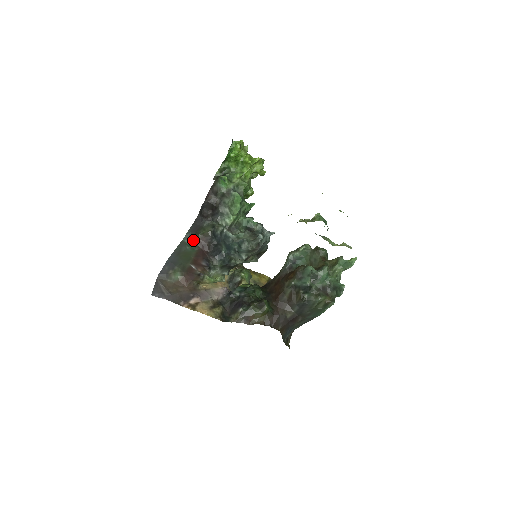
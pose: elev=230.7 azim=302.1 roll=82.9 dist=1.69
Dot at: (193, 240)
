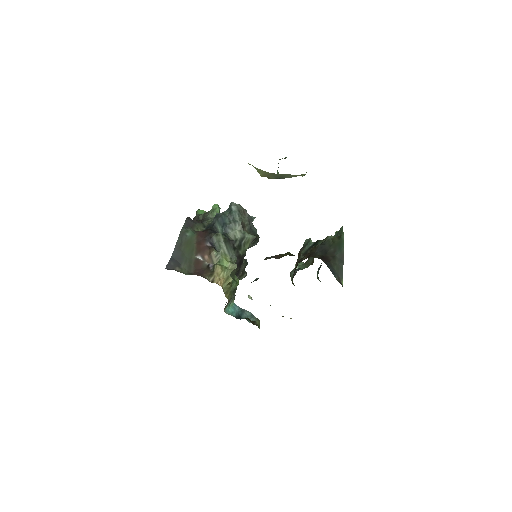
Dot at: (190, 228)
